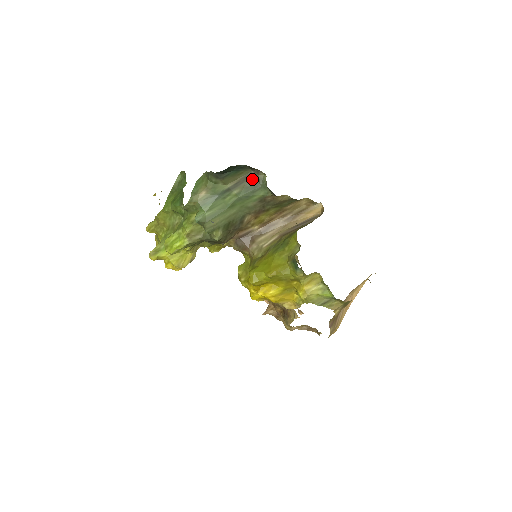
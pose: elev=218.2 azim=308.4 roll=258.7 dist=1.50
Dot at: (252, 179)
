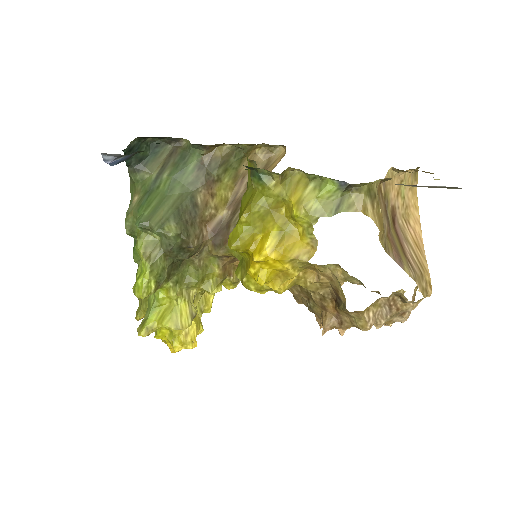
Dot at: (177, 153)
